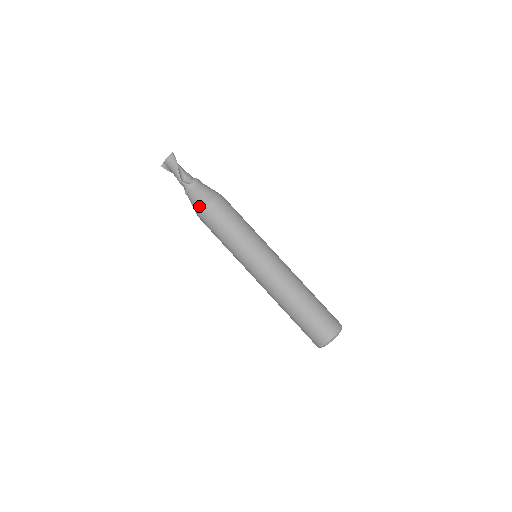
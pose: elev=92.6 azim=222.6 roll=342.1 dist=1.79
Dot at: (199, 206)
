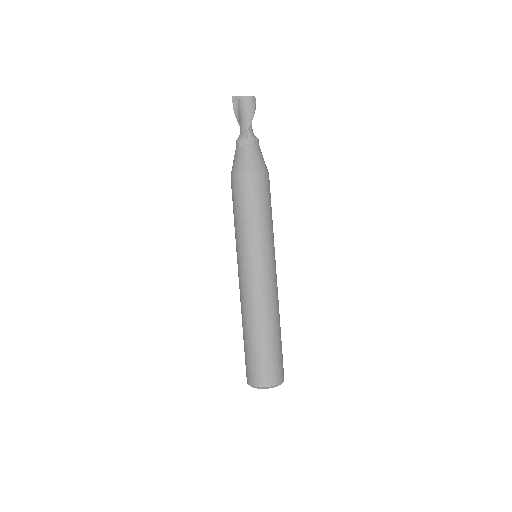
Dot at: (250, 167)
